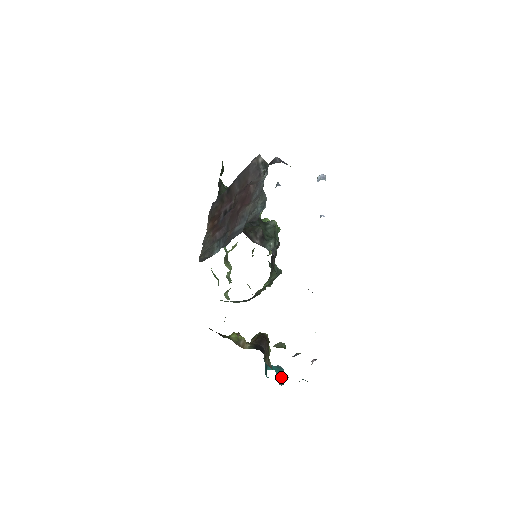
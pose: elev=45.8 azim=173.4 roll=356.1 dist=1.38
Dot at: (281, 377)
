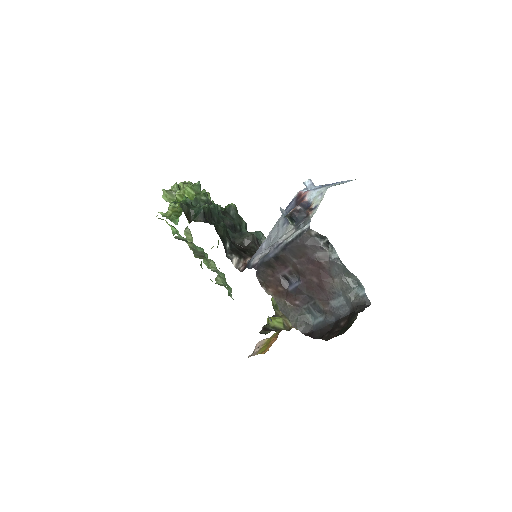
Dot at: occluded
